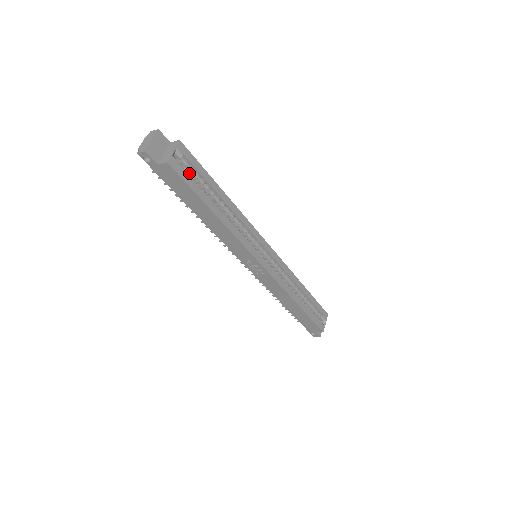
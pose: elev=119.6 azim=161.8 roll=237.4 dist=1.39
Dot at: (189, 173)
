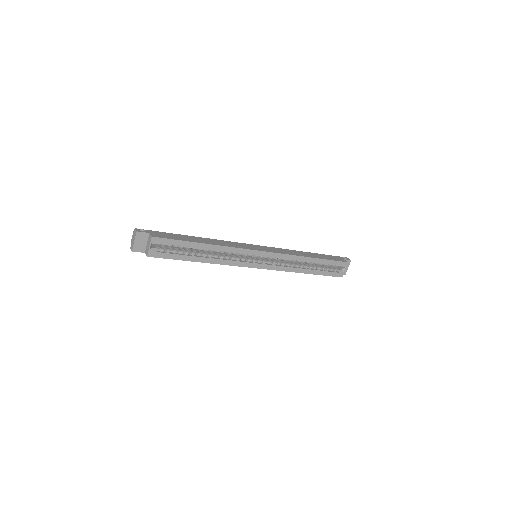
Dot at: occluded
